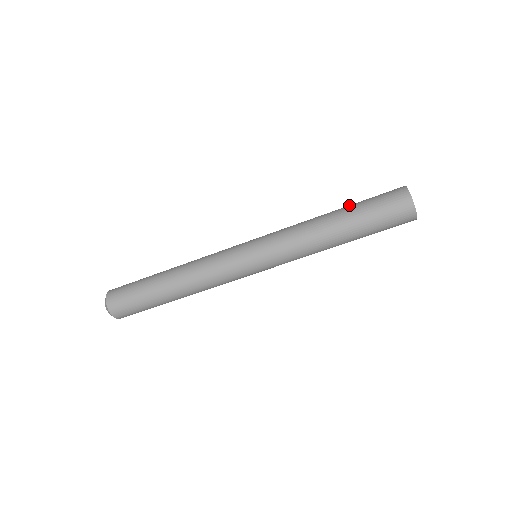
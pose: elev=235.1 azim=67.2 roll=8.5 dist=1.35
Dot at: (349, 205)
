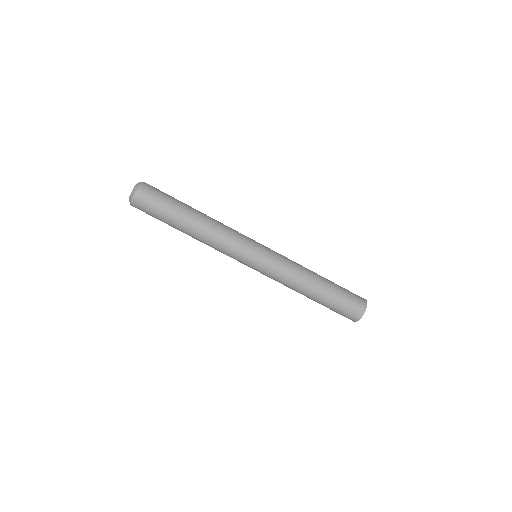
Dot at: occluded
